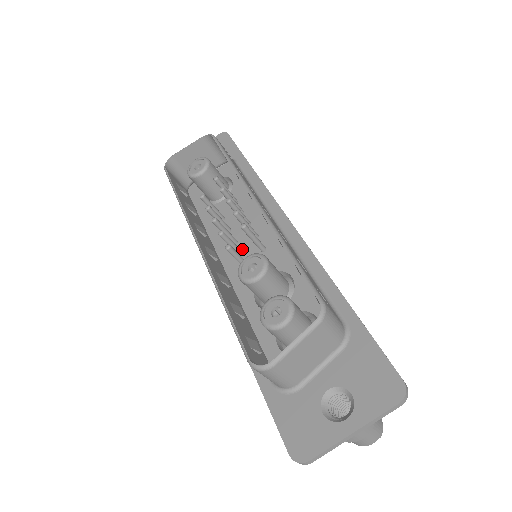
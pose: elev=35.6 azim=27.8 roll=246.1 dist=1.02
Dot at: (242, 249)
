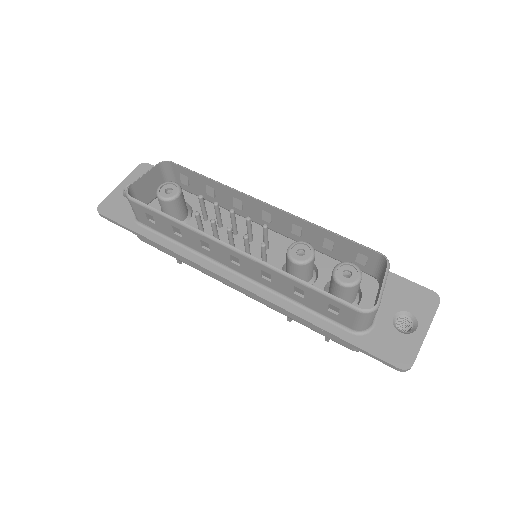
Dot at: occluded
